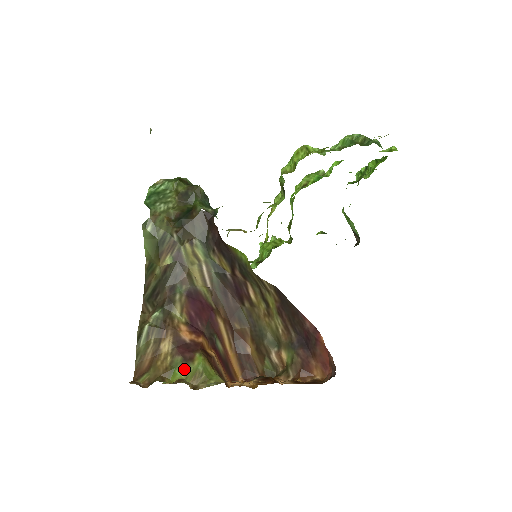
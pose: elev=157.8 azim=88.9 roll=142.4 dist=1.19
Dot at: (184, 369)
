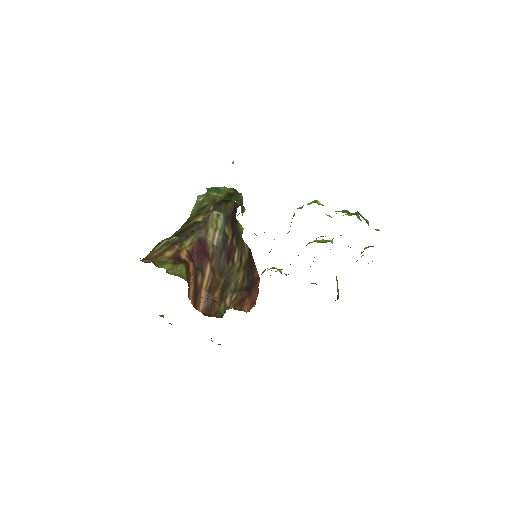
Dot at: (170, 266)
